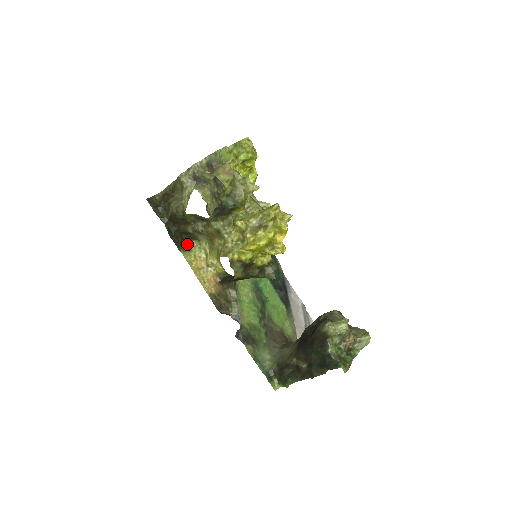
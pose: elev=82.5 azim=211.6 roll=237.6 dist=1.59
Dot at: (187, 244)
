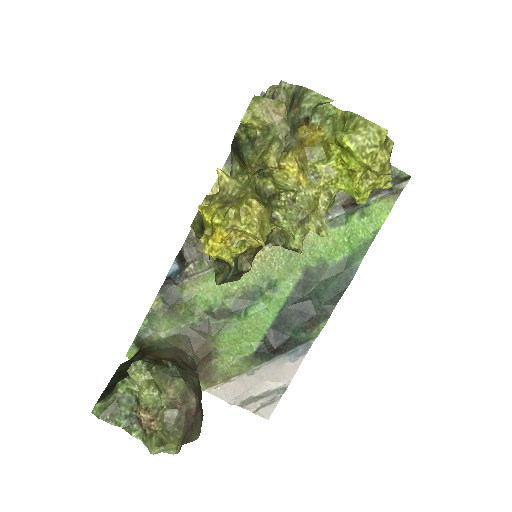
Dot at: occluded
